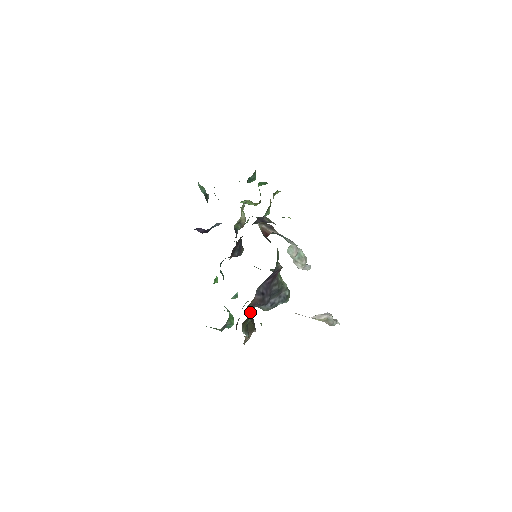
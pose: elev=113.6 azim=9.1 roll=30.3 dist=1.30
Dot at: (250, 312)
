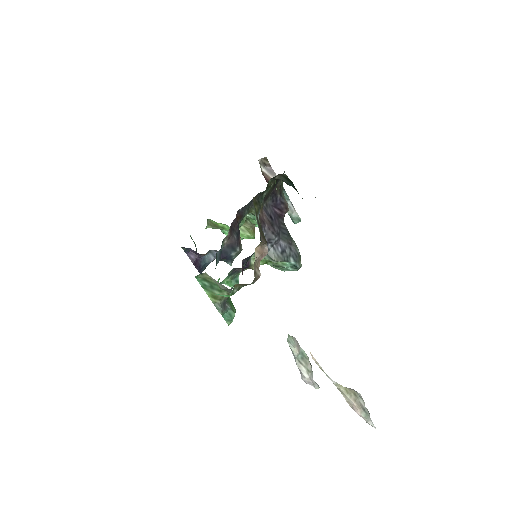
Dot at: occluded
